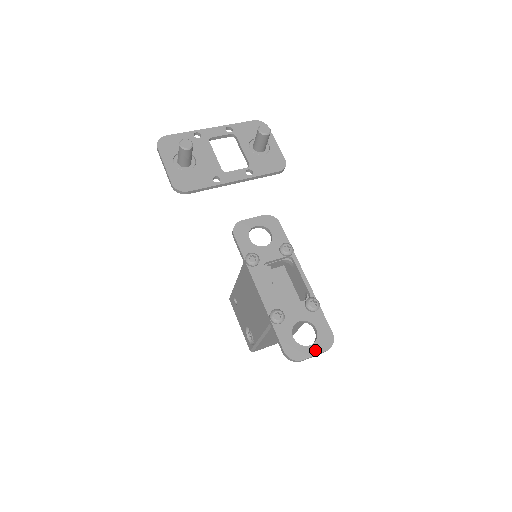
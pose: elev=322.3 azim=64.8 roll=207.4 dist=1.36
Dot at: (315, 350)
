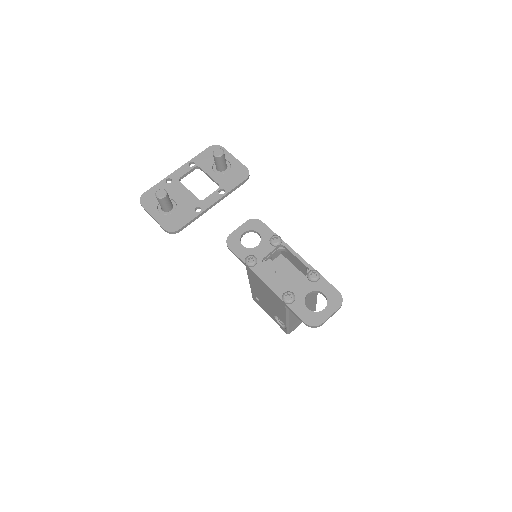
Dot at: (330, 311)
